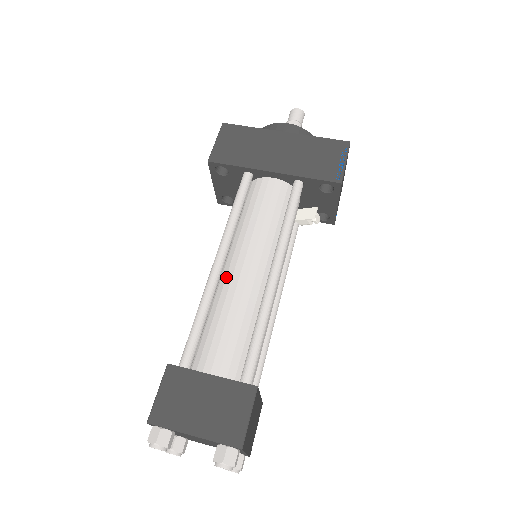
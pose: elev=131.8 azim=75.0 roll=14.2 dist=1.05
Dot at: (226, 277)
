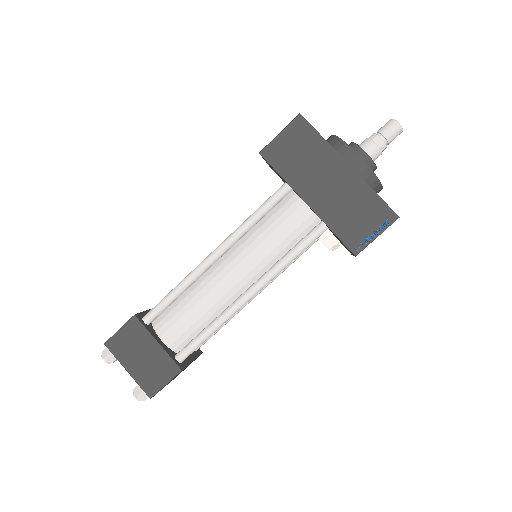
Dot at: (213, 271)
